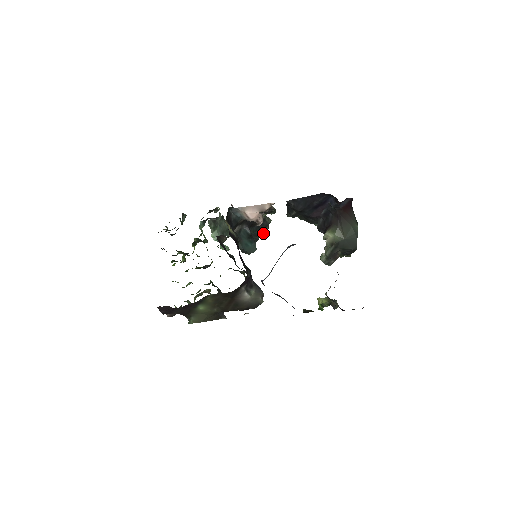
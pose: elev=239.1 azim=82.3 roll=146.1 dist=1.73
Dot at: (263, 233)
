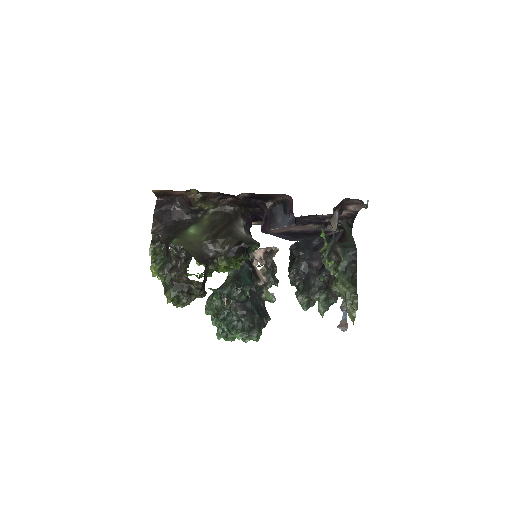
Dot at: (260, 322)
